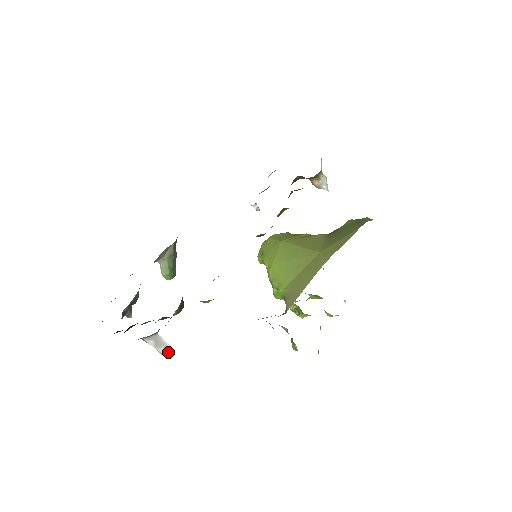
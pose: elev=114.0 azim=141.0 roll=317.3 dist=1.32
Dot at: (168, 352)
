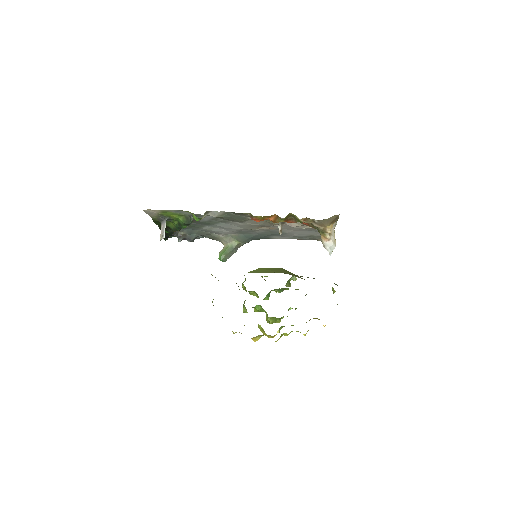
Dot at: (162, 236)
